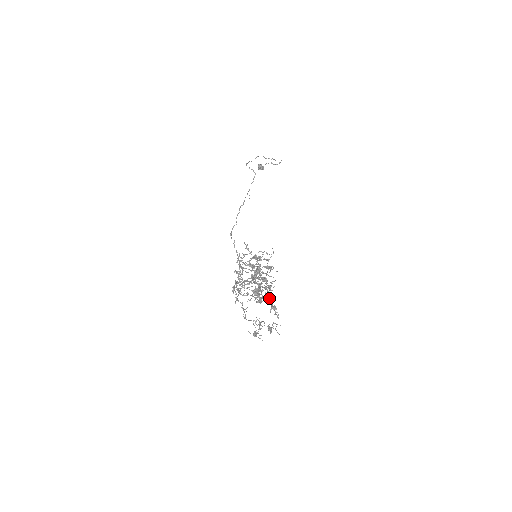
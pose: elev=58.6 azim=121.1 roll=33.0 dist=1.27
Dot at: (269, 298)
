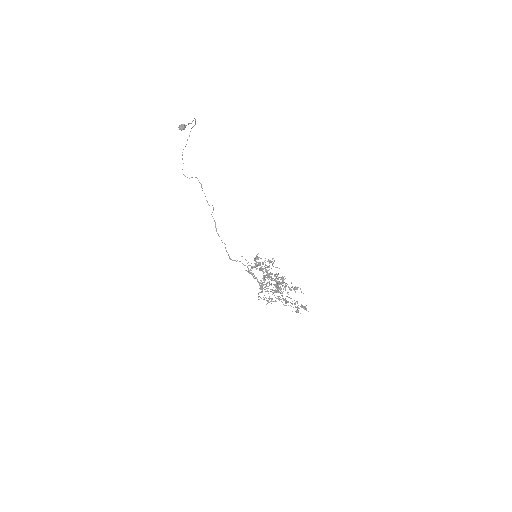
Dot at: occluded
